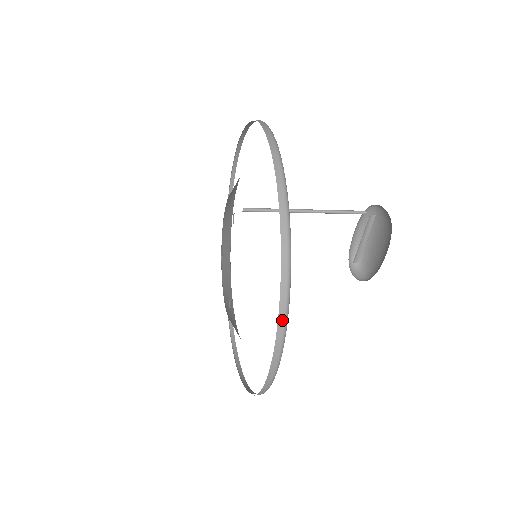
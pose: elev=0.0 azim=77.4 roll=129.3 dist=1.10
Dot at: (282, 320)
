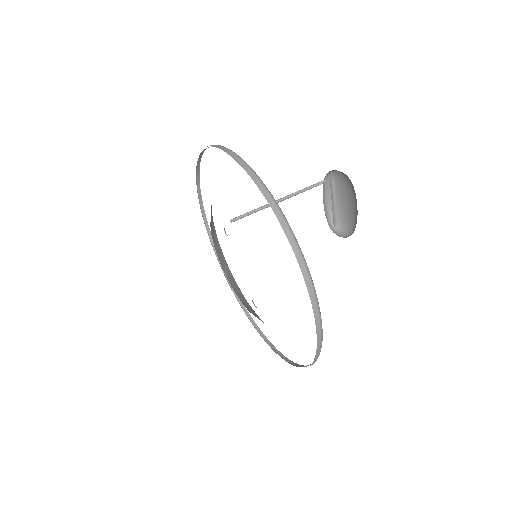
Dot at: (309, 284)
